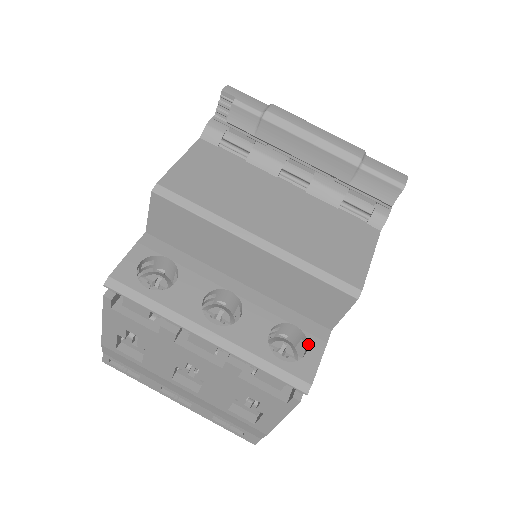
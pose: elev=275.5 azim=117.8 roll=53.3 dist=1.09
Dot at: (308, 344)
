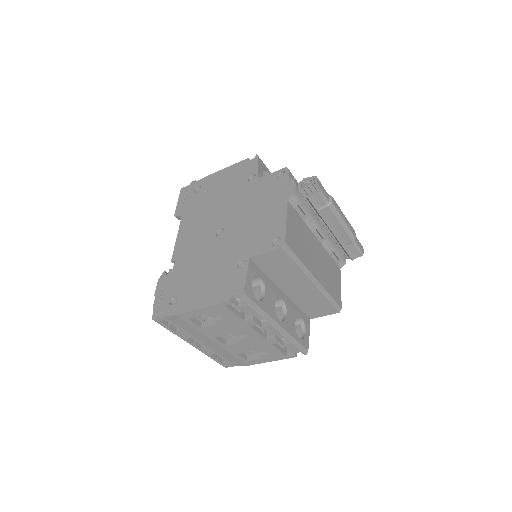
Dot at: (306, 328)
